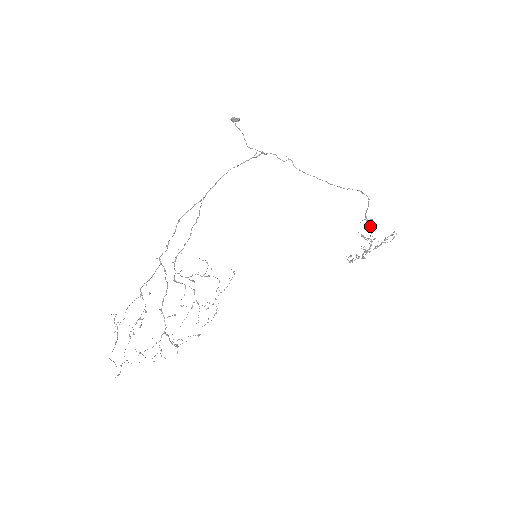
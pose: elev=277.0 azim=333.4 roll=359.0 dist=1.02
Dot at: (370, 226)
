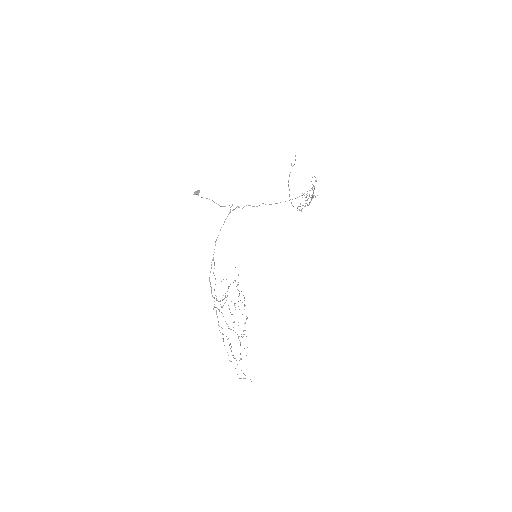
Dot at: (313, 195)
